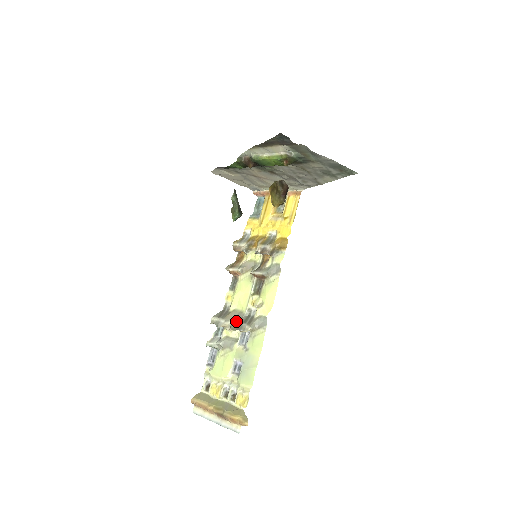
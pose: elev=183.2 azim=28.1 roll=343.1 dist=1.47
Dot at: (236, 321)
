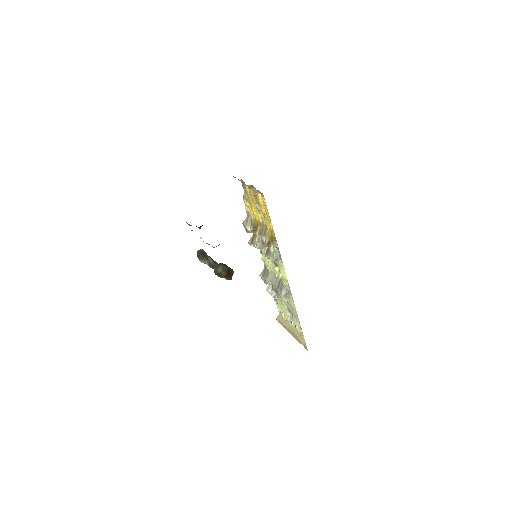
Dot at: (273, 285)
